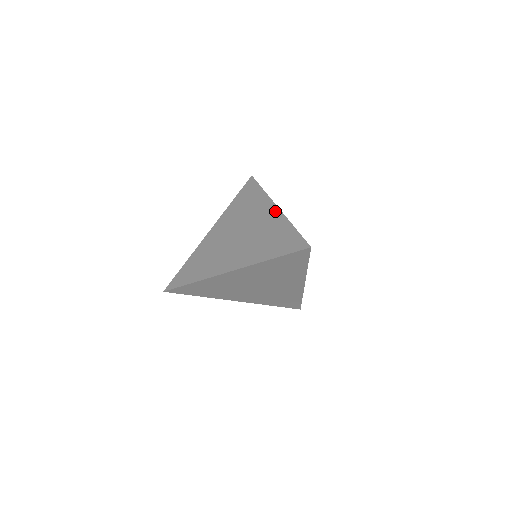
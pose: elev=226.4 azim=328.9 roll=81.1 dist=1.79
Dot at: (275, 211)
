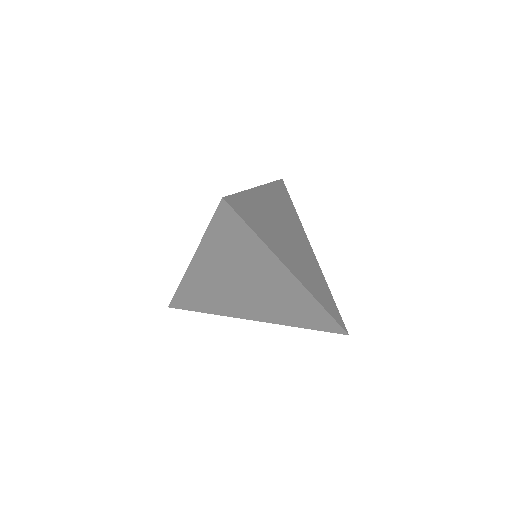
Dot at: occluded
